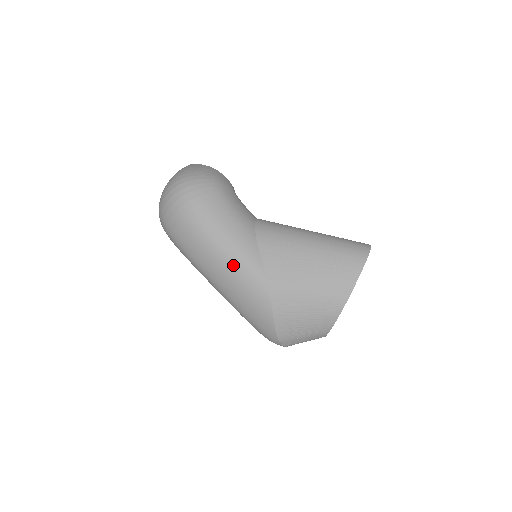
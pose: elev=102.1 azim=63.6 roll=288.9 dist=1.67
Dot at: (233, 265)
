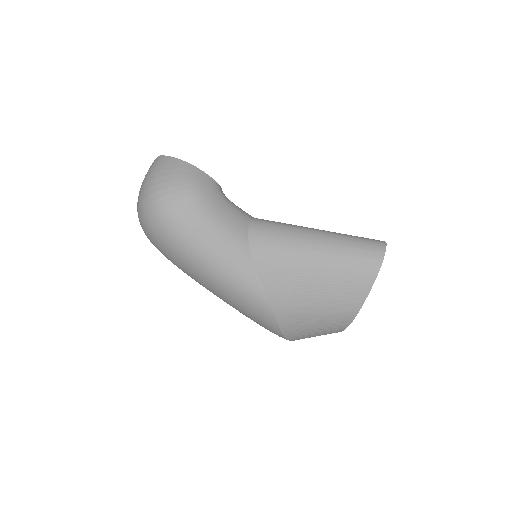
Dot at: (229, 287)
